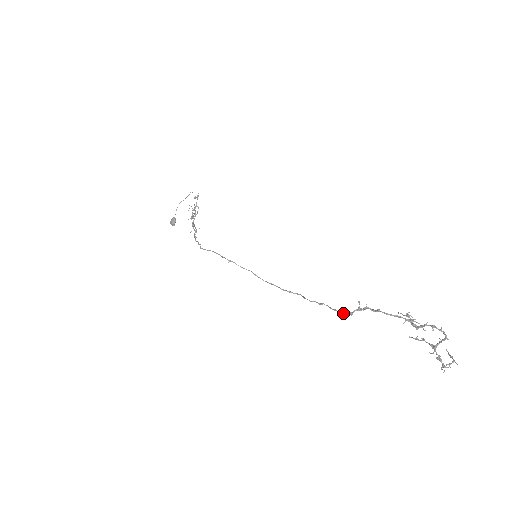
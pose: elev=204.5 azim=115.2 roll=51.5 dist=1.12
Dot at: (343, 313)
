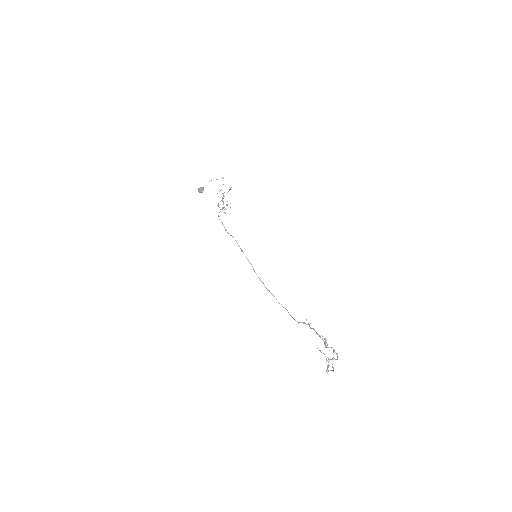
Dot at: (295, 320)
